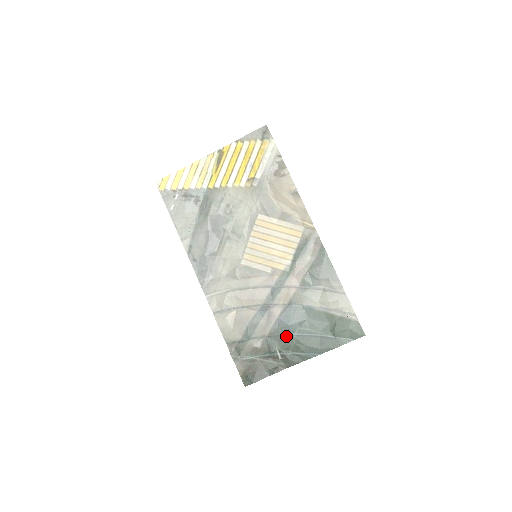
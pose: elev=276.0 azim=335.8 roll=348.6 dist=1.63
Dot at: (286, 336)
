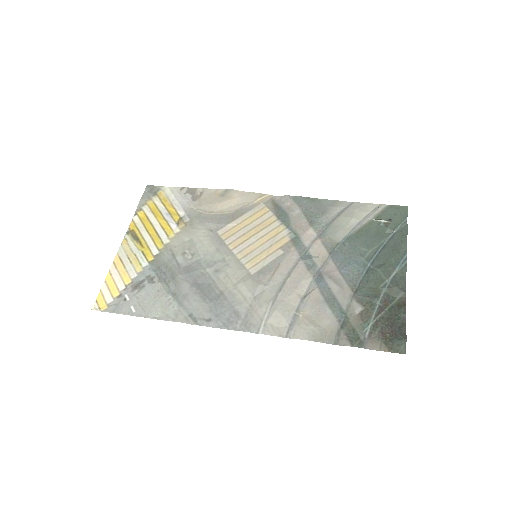
Dot at: (365, 275)
